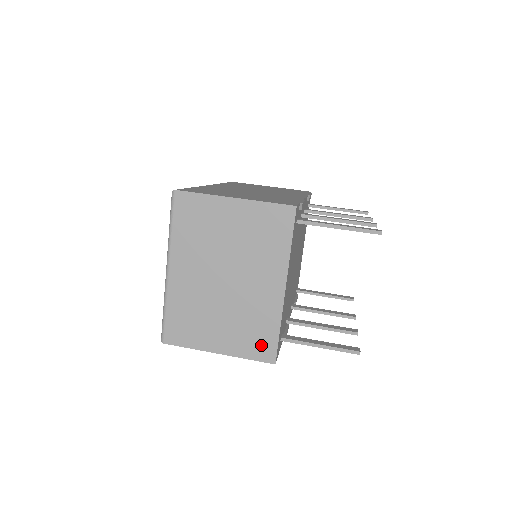
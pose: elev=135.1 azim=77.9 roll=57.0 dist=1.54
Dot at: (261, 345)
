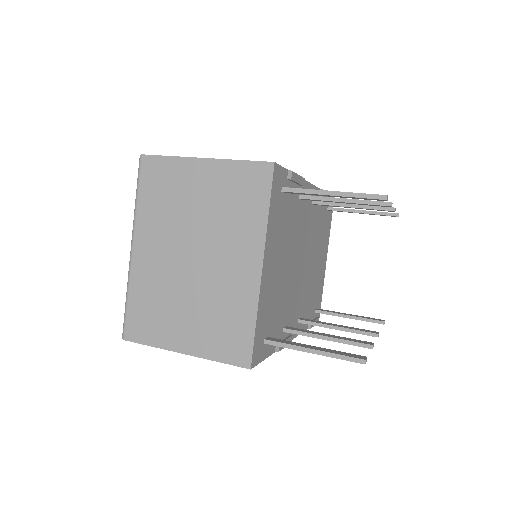
Dot at: (233, 343)
